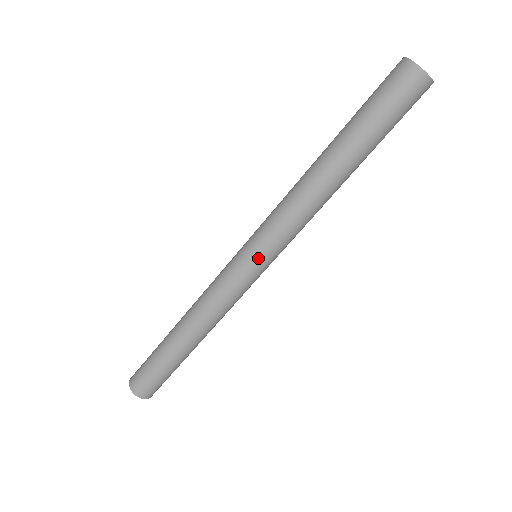
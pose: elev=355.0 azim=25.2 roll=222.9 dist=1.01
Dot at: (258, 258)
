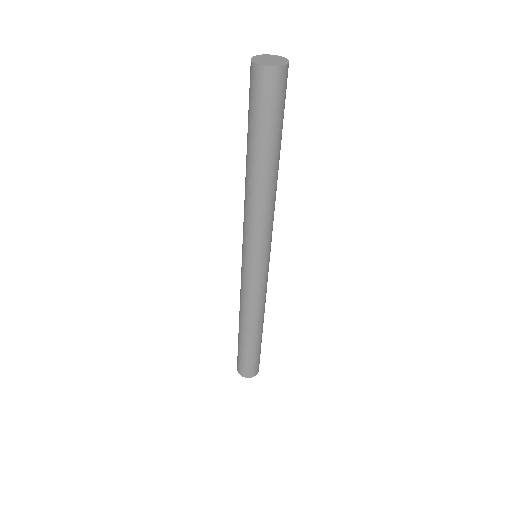
Dot at: (244, 256)
